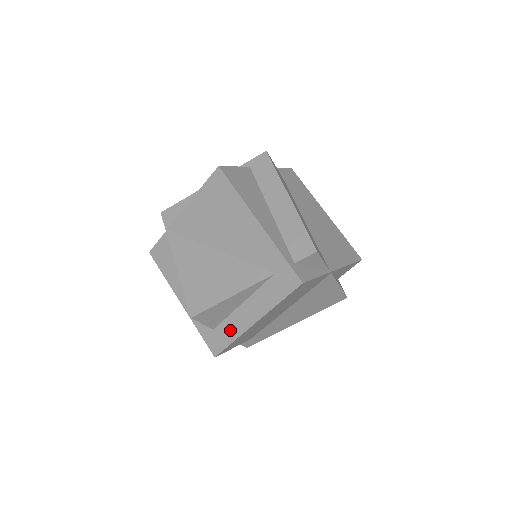
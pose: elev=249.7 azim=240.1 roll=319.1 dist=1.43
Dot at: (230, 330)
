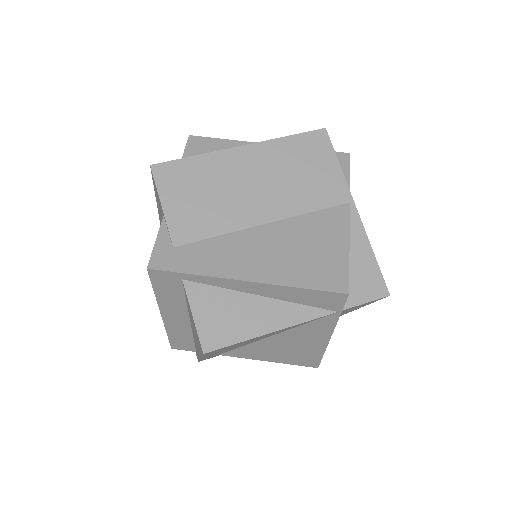
Dot at: occluded
